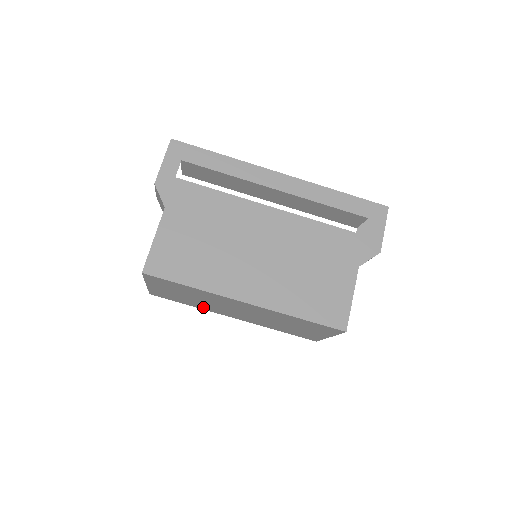
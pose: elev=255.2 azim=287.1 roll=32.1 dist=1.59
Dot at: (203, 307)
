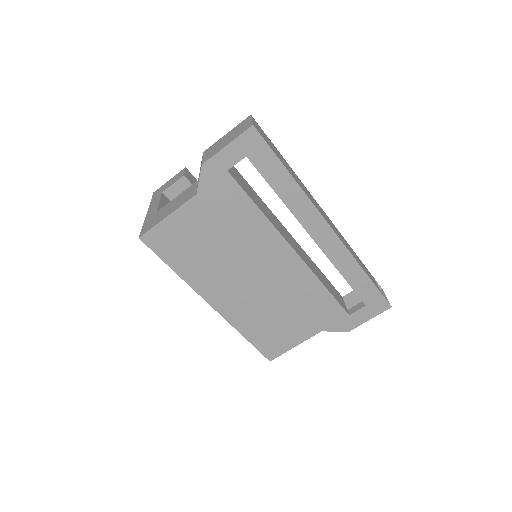
Dot at: occluded
